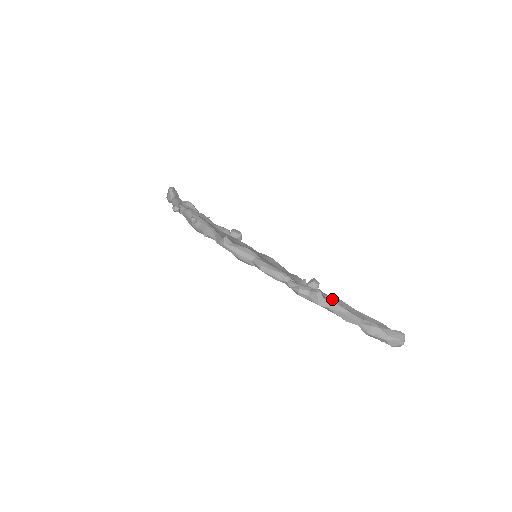
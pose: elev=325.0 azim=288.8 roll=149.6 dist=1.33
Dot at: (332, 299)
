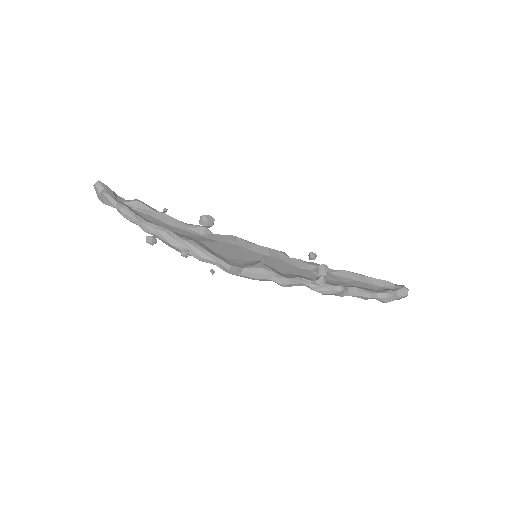
Dot at: (340, 275)
